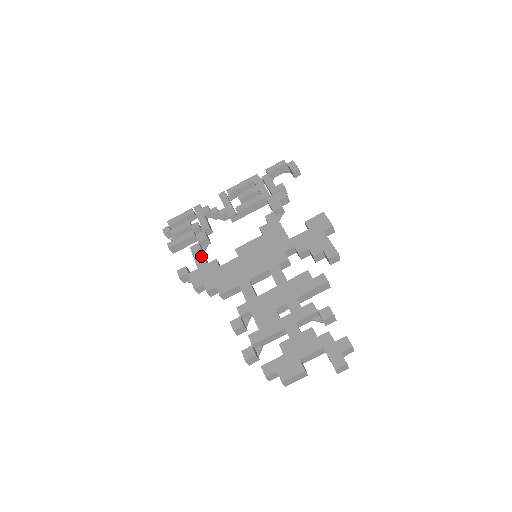
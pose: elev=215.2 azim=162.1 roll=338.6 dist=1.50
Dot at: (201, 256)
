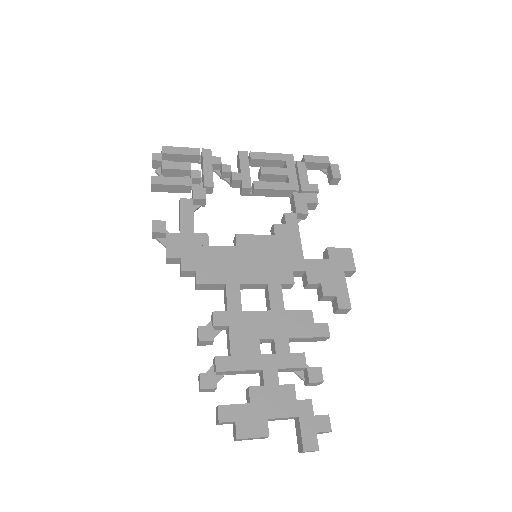
Dot at: (191, 219)
